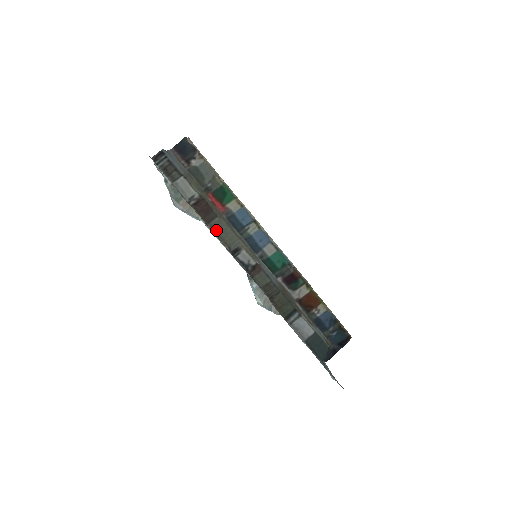
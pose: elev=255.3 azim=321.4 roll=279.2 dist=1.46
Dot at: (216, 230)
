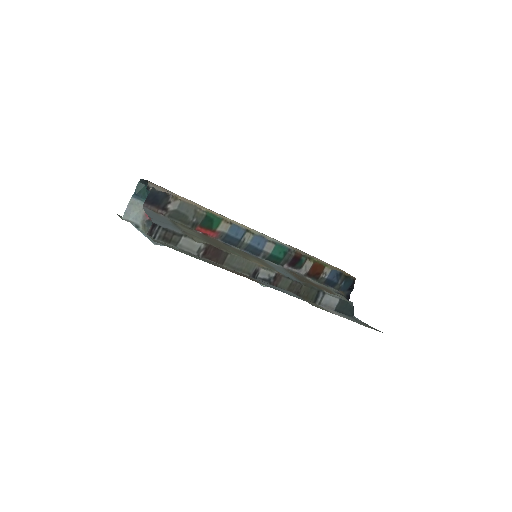
Dot at: (232, 266)
